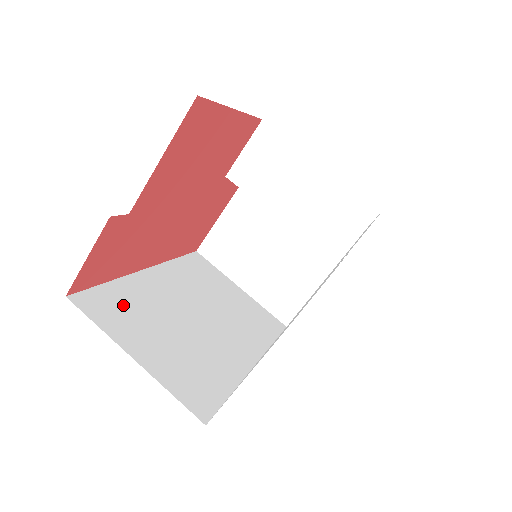
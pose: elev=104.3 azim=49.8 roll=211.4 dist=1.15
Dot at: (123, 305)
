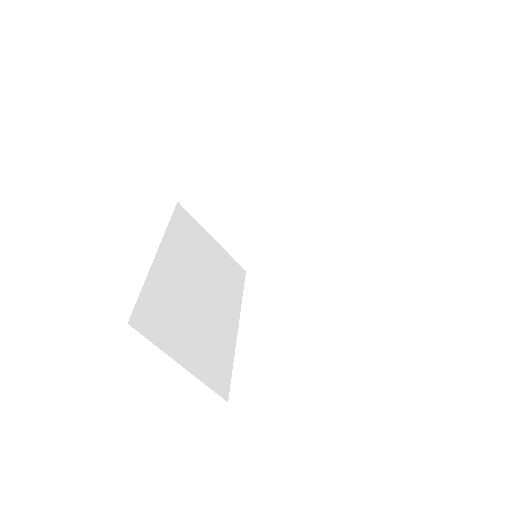
Dot at: (159, 310)
